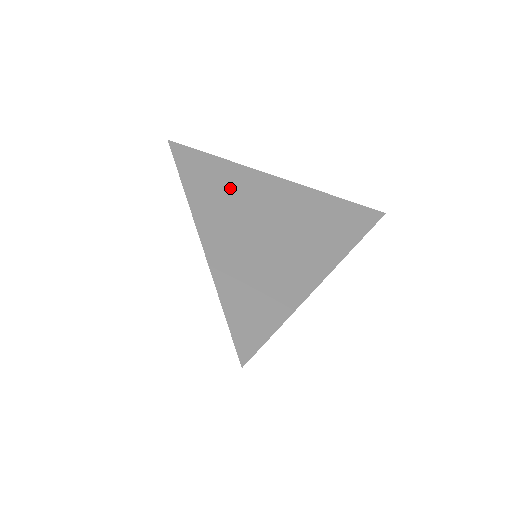
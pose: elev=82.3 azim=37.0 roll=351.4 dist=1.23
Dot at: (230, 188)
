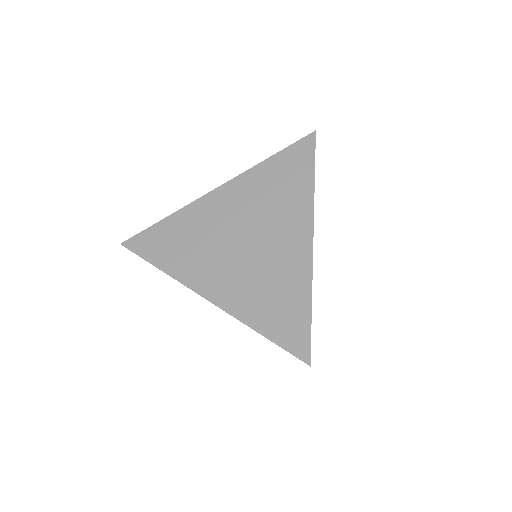
Dot at: (191, 236)
